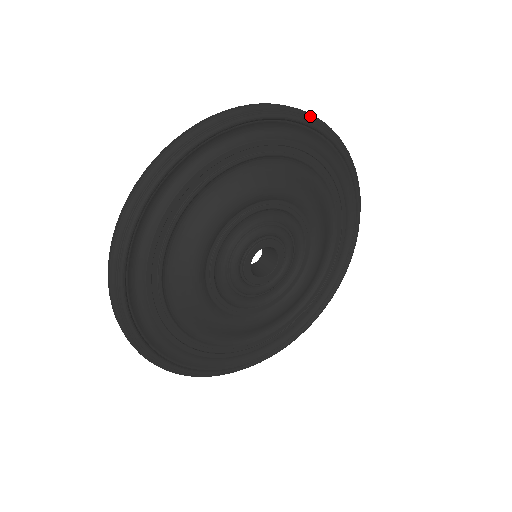
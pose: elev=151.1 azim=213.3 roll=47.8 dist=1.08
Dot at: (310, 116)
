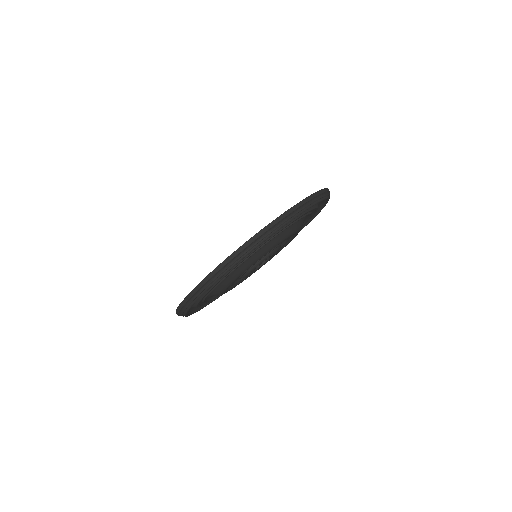
Dot at: (250, 245)
